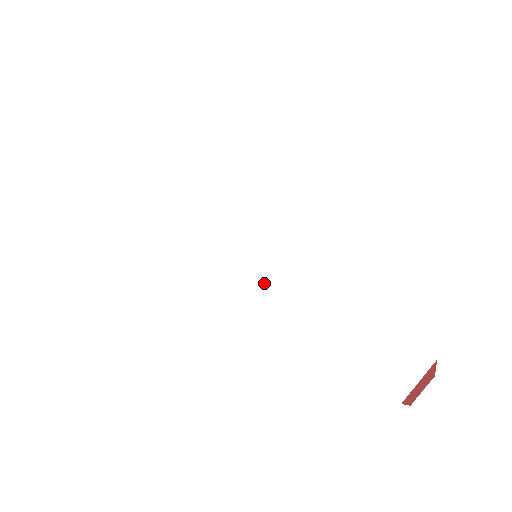
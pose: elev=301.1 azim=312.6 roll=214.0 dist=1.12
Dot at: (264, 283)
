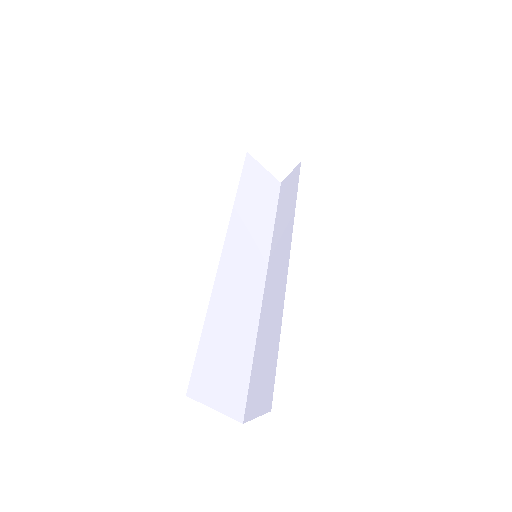
Dot at: (268, 283)
